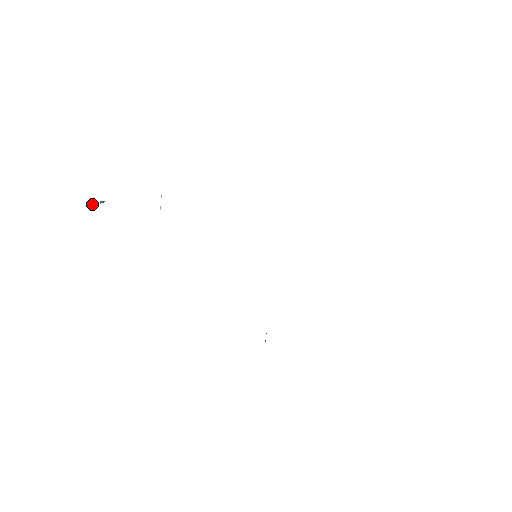
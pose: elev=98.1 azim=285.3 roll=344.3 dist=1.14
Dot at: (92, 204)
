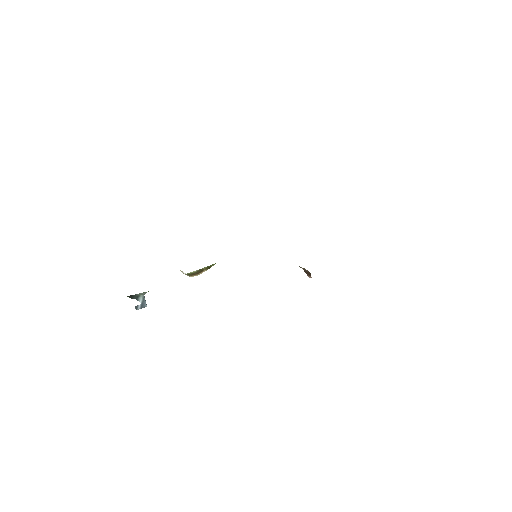
Dot at: (139, 307)
